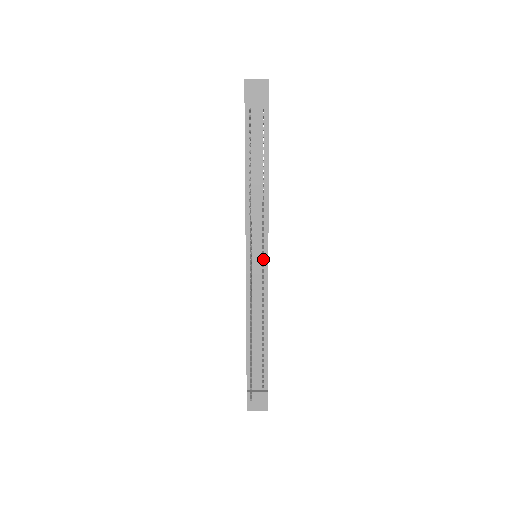
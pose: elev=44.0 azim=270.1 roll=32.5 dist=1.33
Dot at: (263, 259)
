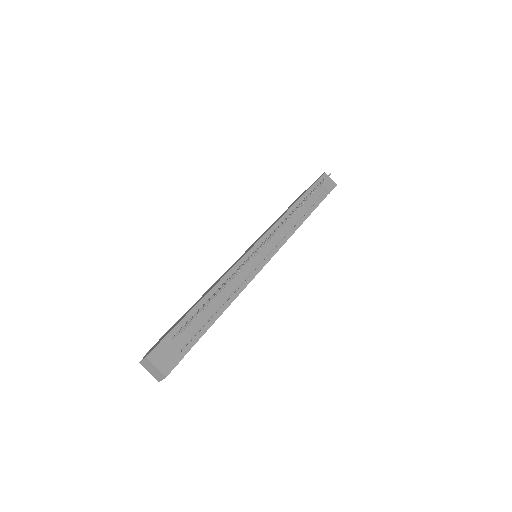
Dot at: (264, 259)
